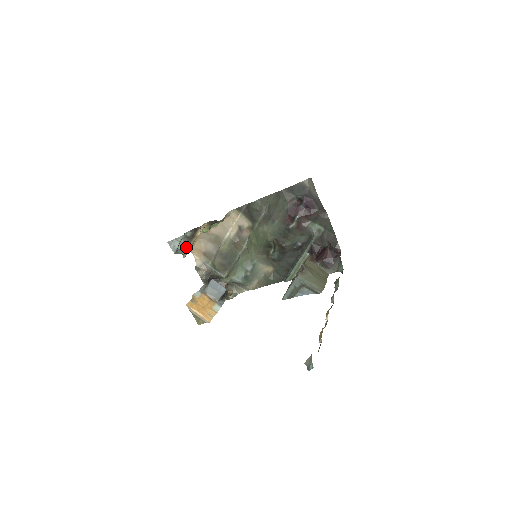
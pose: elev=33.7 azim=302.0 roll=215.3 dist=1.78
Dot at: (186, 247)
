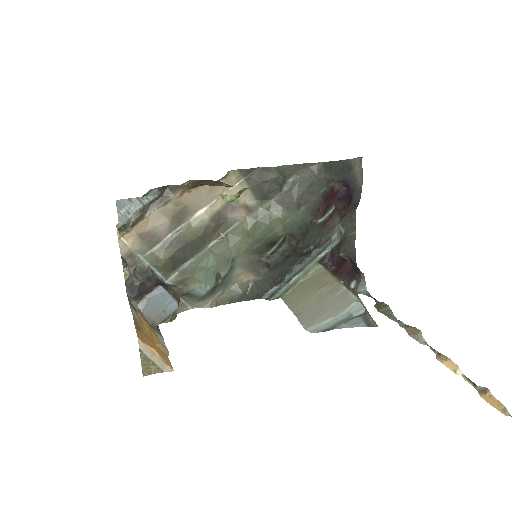
Dot at: (137, 218)
